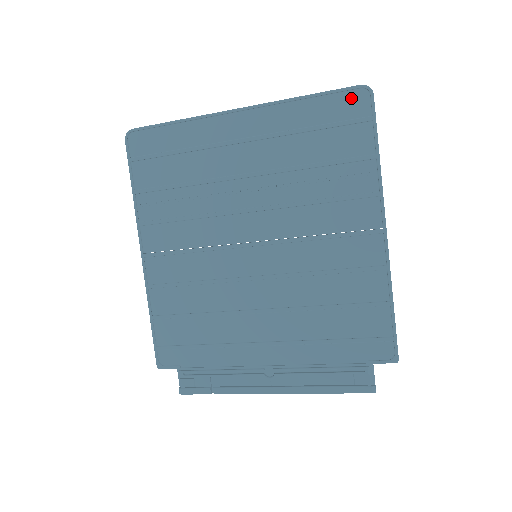
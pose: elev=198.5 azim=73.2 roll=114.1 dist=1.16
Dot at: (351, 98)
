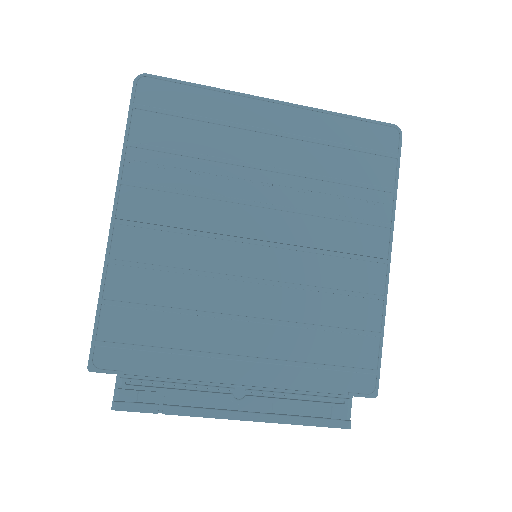
Dot at: (383, 132)
